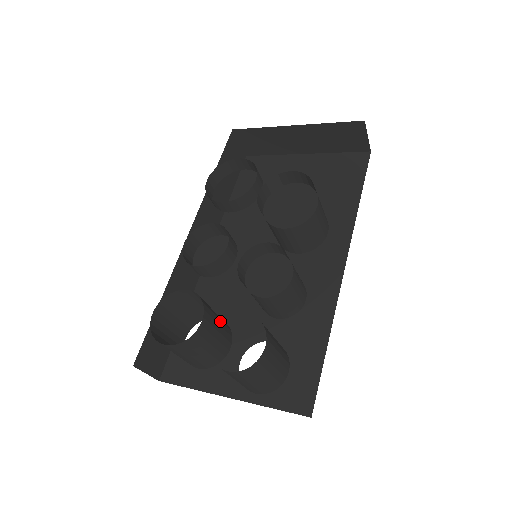
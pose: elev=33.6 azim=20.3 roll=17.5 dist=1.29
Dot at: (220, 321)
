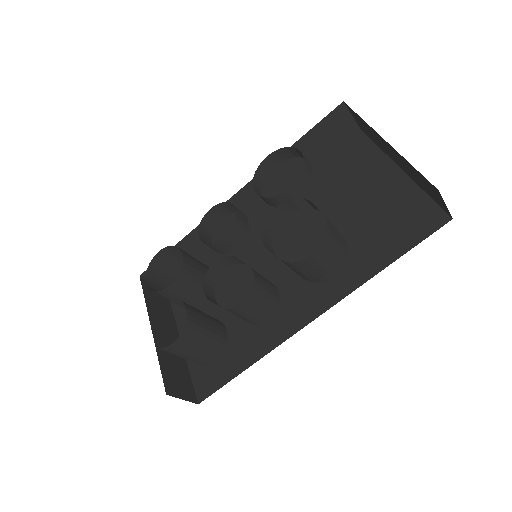
Dot at: (201, 288)
